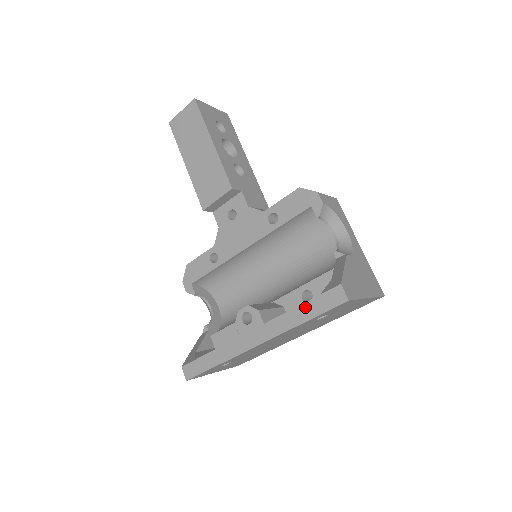
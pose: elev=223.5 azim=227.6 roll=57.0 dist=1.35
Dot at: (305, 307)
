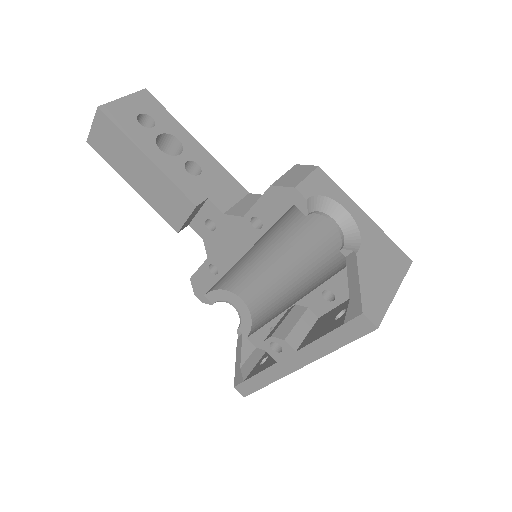
Dot at: (332, 336)
